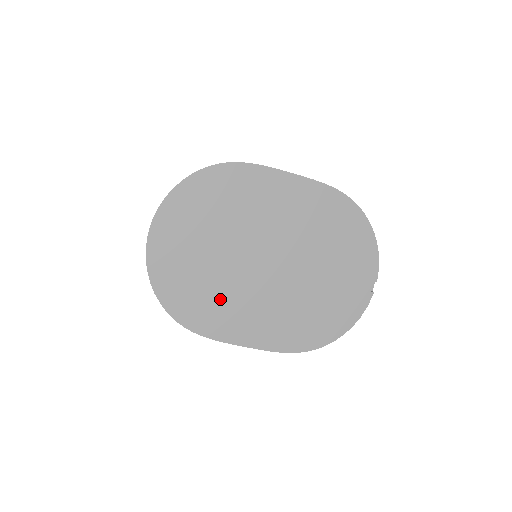
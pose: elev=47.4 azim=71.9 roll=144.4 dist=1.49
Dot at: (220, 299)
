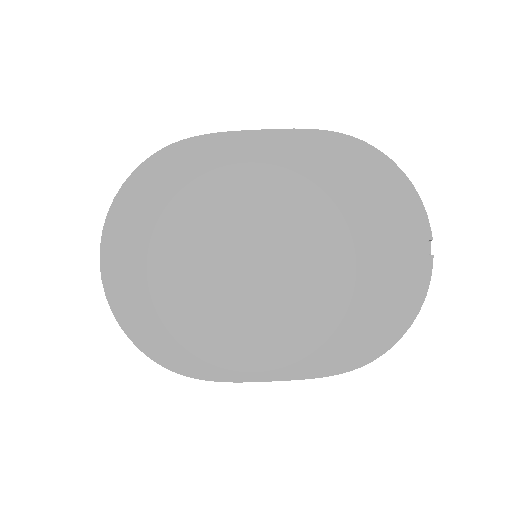
Dot at: (217, 324)
